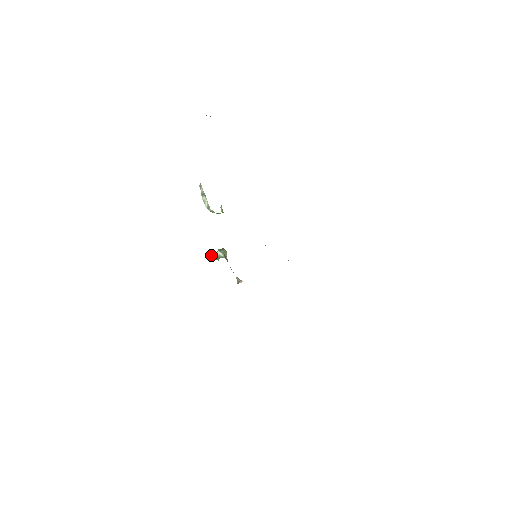
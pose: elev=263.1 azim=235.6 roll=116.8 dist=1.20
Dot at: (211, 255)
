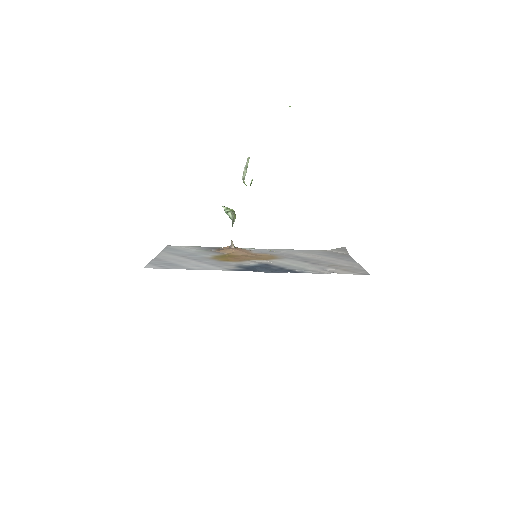
Dot at: (223, 206)
